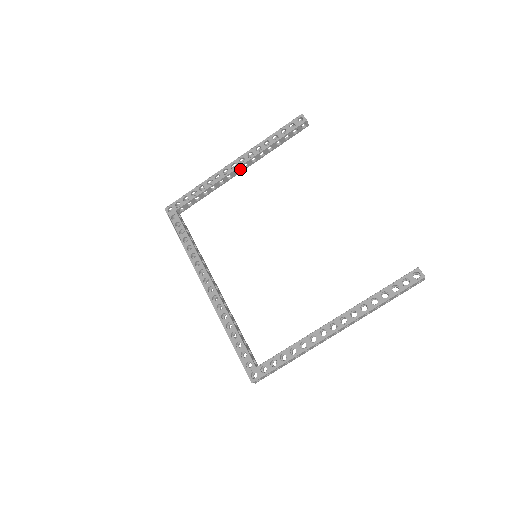
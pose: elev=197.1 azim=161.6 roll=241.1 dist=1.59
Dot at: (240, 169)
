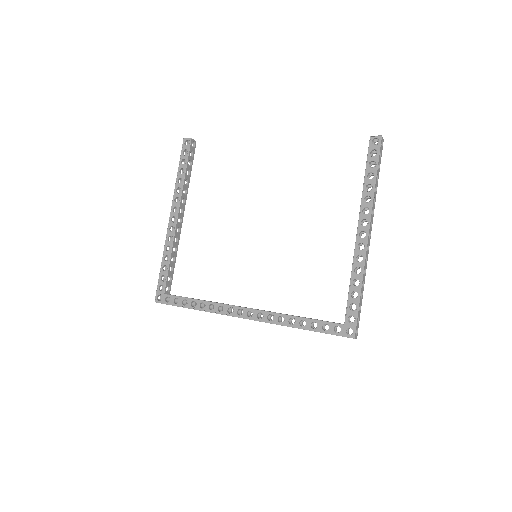
Dot at: (180, 217)
